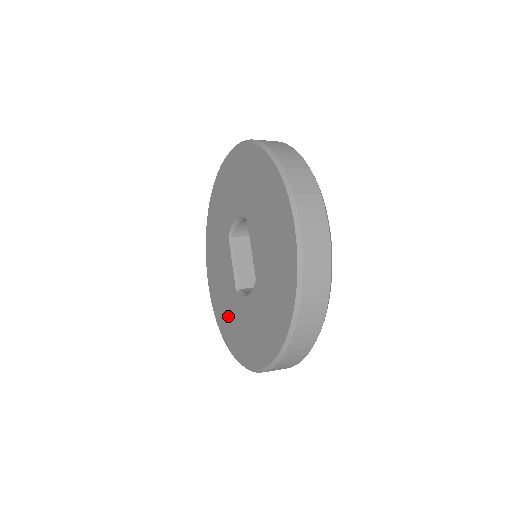
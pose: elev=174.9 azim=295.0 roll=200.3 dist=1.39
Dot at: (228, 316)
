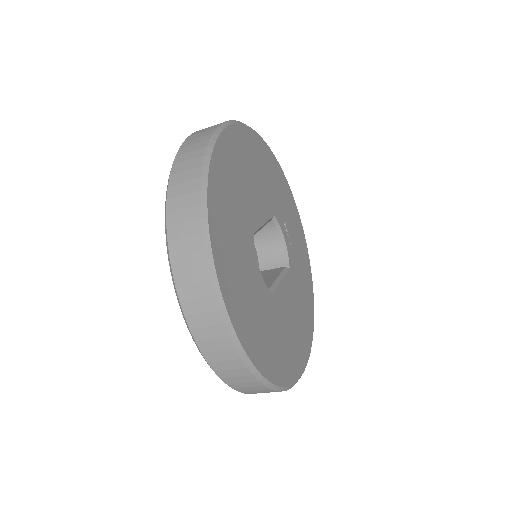
Dot at: occluded
